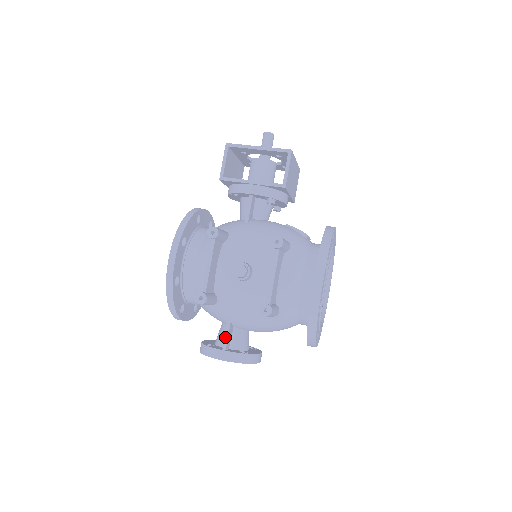
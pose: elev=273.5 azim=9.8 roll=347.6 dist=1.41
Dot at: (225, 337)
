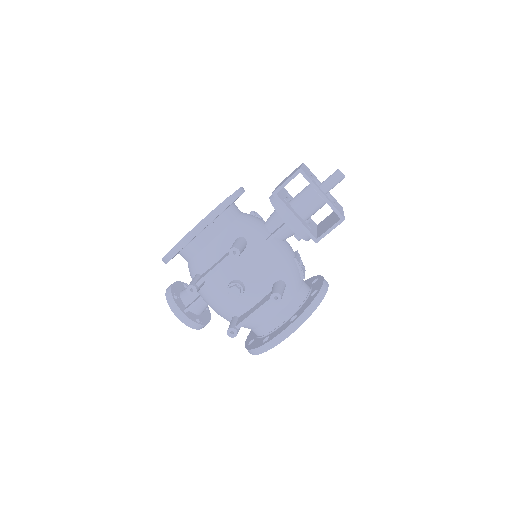
Dot at: (191, 305)
